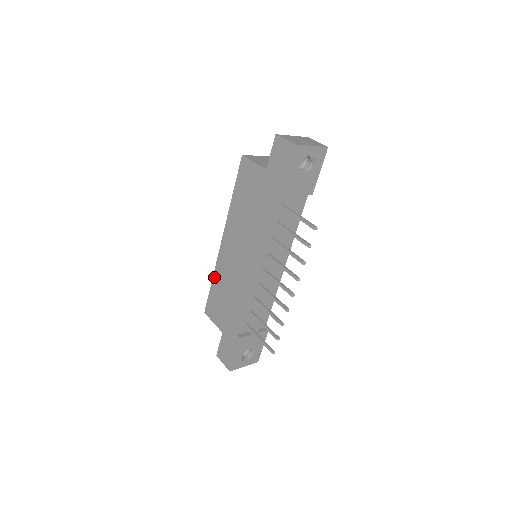
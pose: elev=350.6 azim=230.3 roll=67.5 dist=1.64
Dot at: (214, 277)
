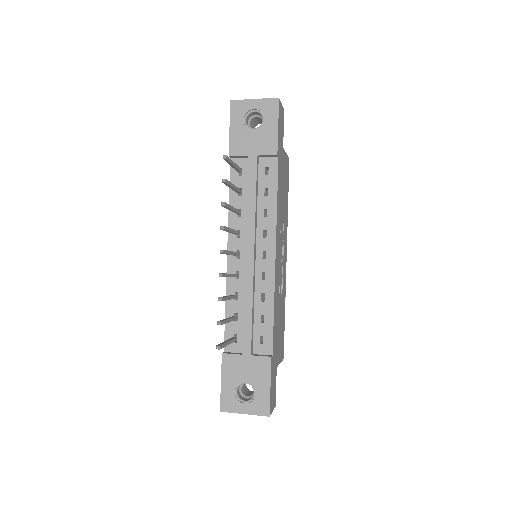
Dot at: occluded
